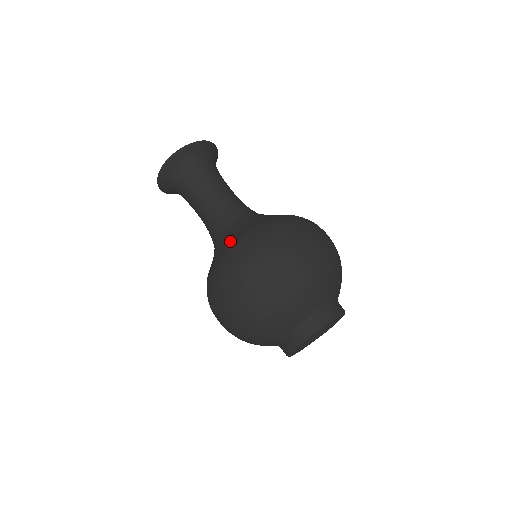
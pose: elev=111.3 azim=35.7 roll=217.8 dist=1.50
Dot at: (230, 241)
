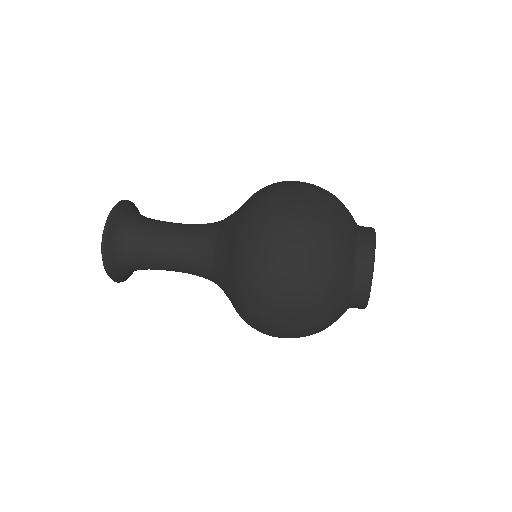
Dot at: occluded
